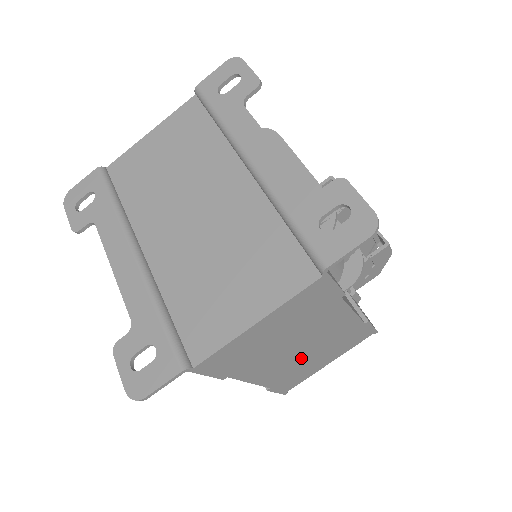
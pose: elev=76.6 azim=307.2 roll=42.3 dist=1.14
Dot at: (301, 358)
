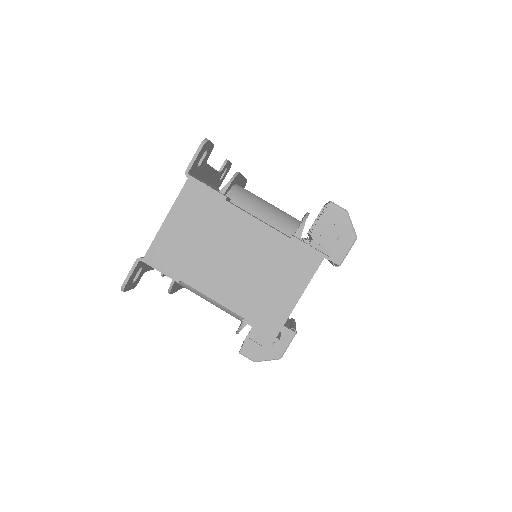
Dot at: (247, 276)
